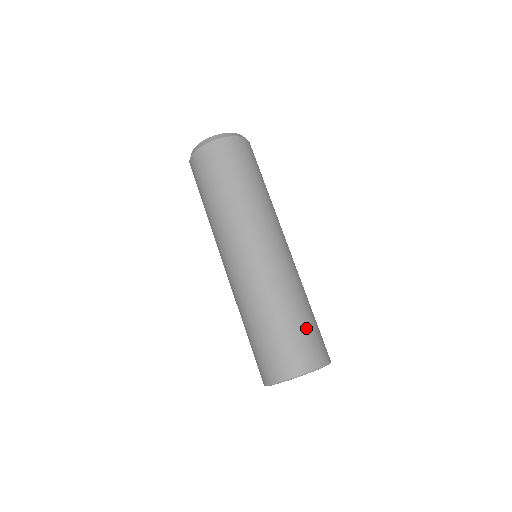
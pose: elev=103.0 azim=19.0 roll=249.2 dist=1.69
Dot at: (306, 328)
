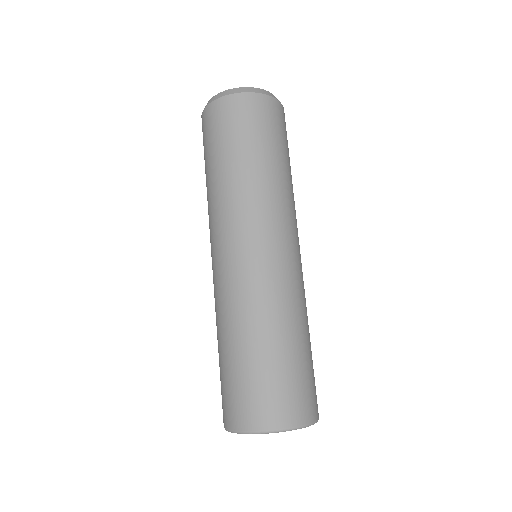
Dot at: (300, 368)
